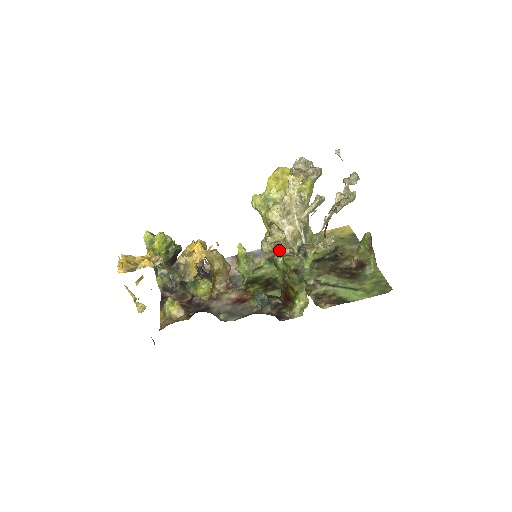
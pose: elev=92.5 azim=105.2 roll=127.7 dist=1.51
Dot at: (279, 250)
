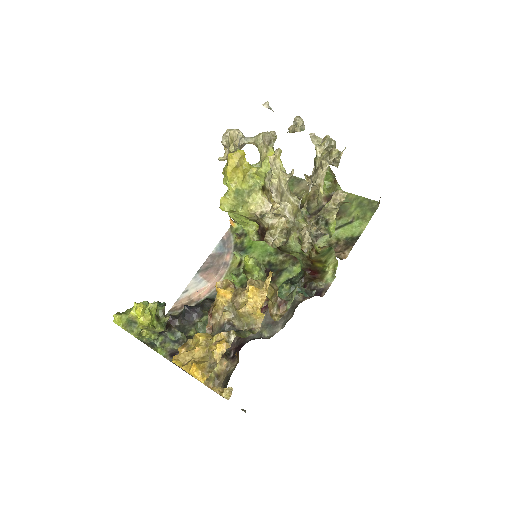
Dot at: (309, 236)
